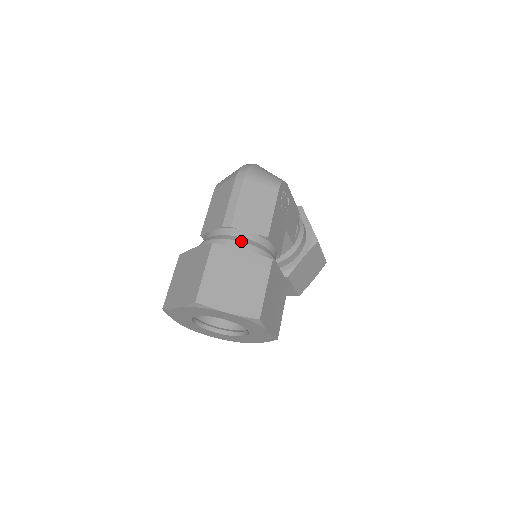
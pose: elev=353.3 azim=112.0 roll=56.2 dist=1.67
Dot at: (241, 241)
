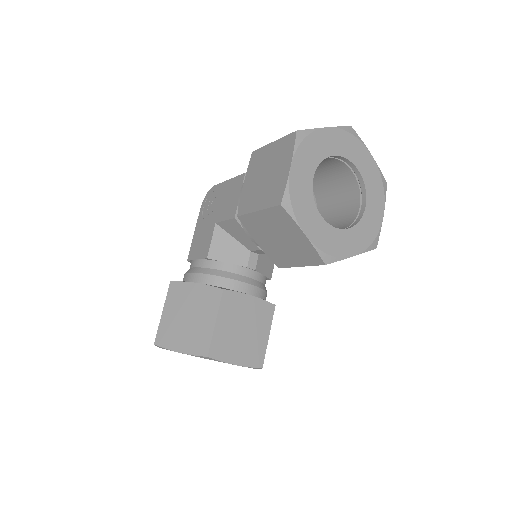
Dot at: occluded
